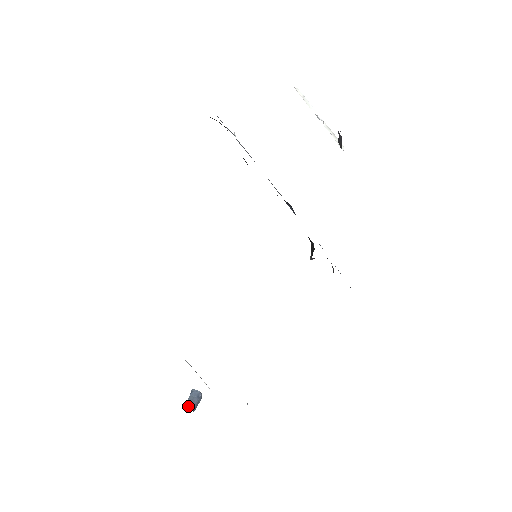
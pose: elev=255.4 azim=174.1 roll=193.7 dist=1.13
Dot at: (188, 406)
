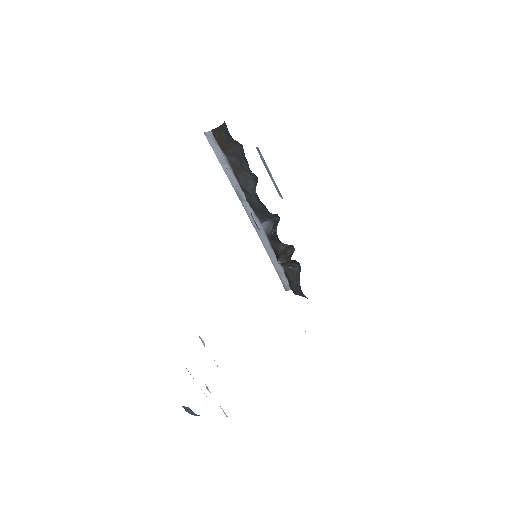
Dot at: occluded
